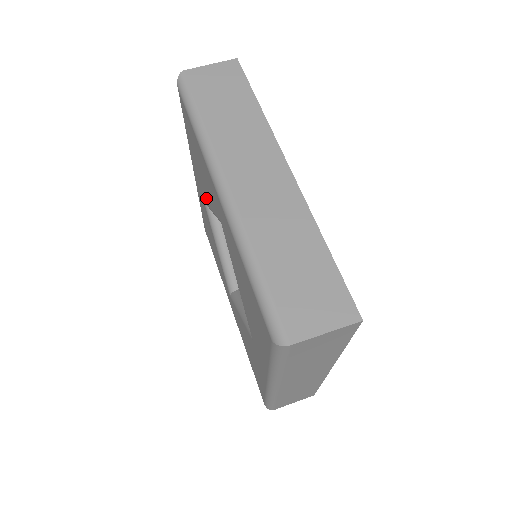
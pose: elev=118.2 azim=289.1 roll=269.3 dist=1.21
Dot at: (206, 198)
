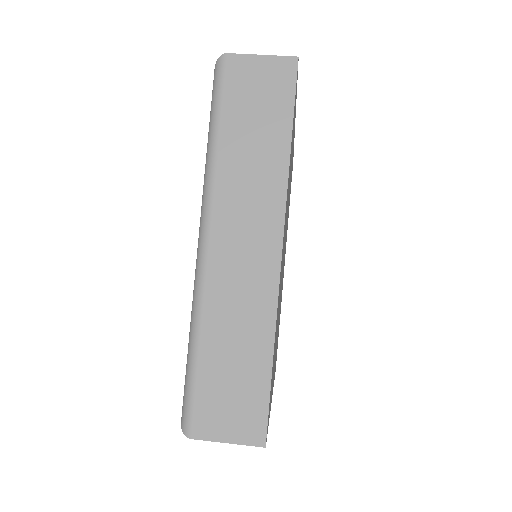
Dot at: occluded
